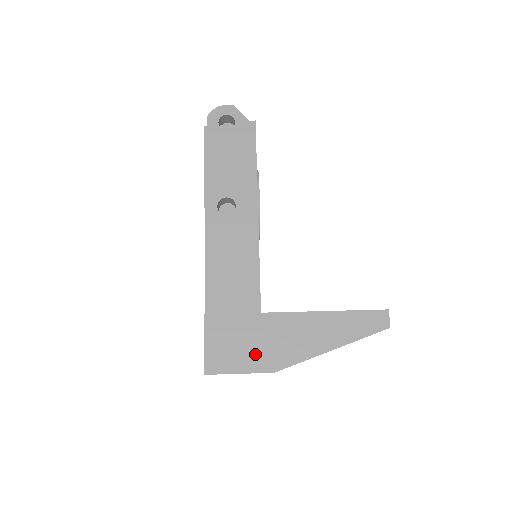
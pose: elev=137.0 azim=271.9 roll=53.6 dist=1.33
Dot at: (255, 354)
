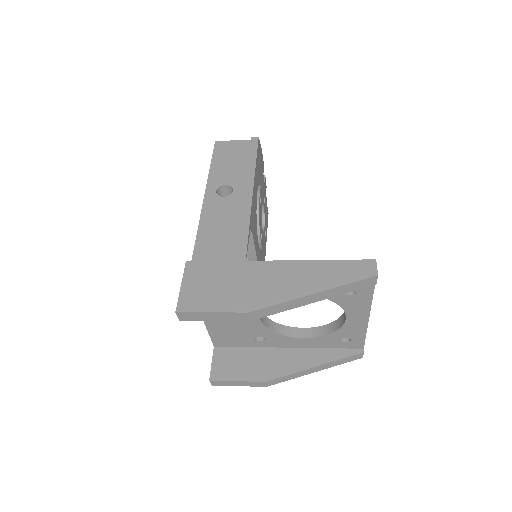
Dot at: (231, 295)
